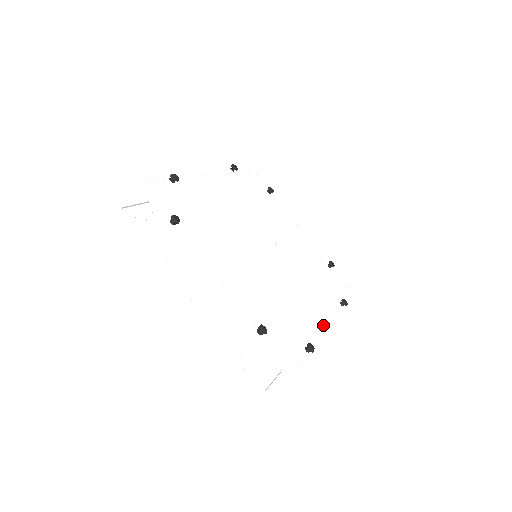
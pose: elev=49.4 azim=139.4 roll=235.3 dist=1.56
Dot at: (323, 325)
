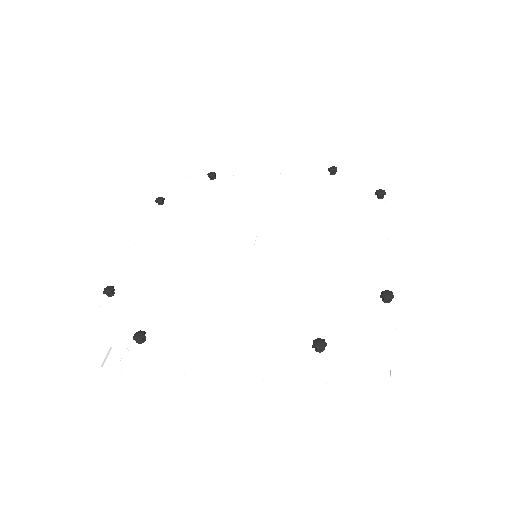
Dot at: (380, 248)
